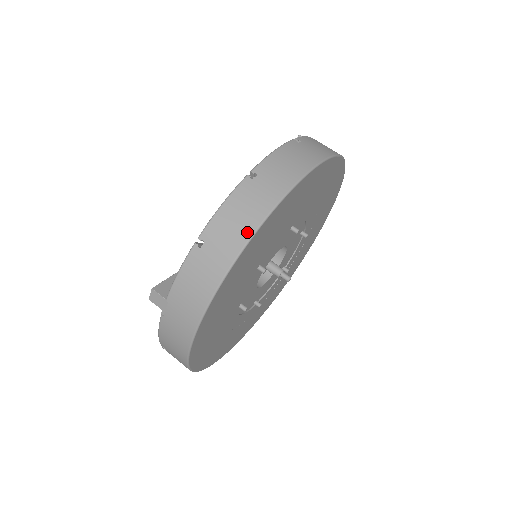
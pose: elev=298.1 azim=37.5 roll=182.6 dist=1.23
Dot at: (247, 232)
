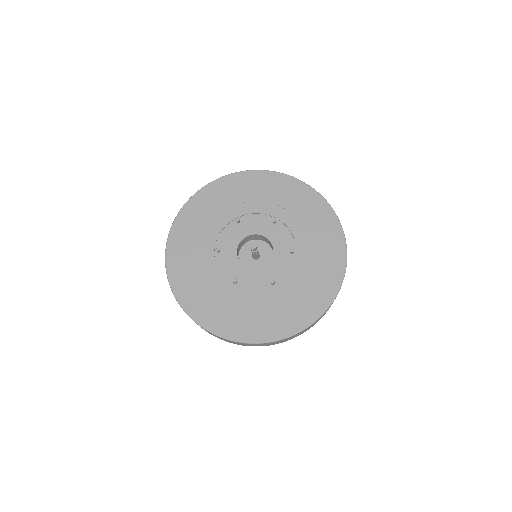
Dot at: (232, 175)
